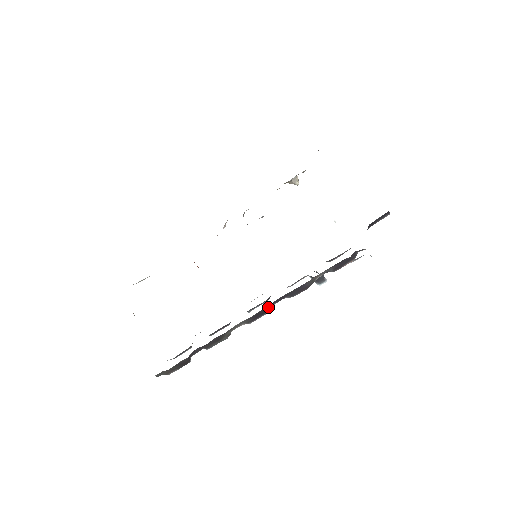
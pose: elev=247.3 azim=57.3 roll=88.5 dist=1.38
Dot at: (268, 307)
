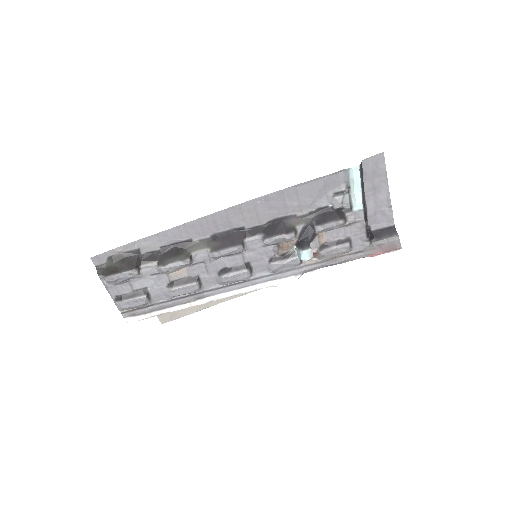
Dot at: (239, 235)
